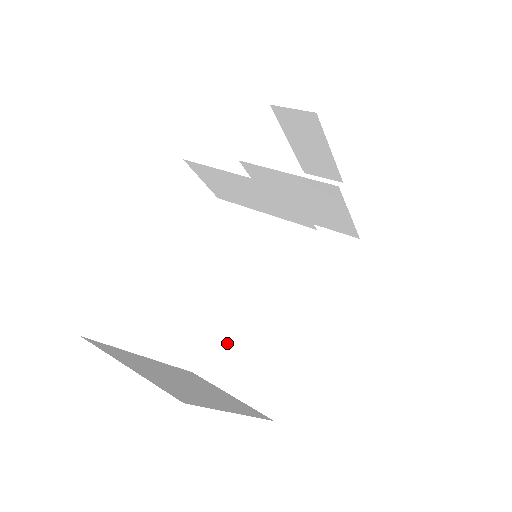
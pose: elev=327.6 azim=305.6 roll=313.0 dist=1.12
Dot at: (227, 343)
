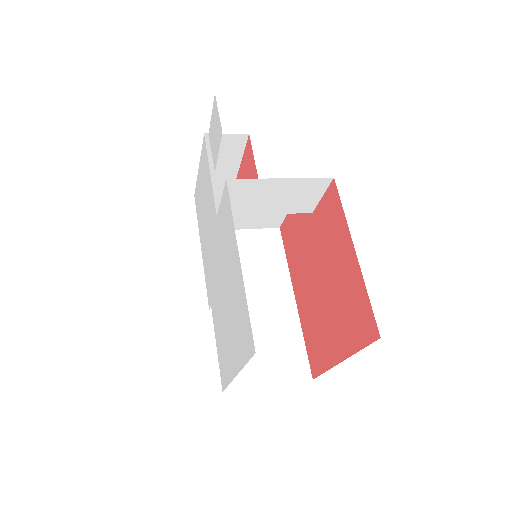
Dot at: occluded
